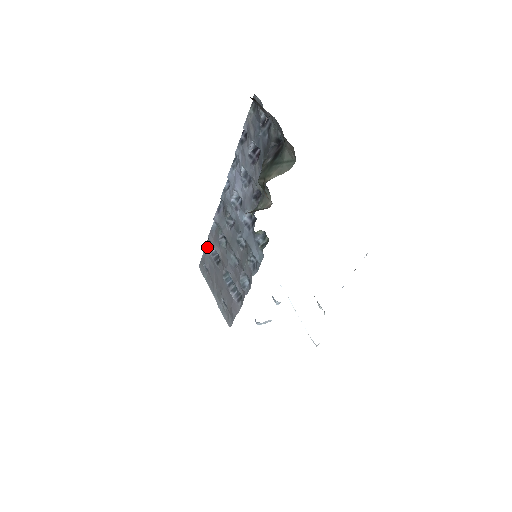
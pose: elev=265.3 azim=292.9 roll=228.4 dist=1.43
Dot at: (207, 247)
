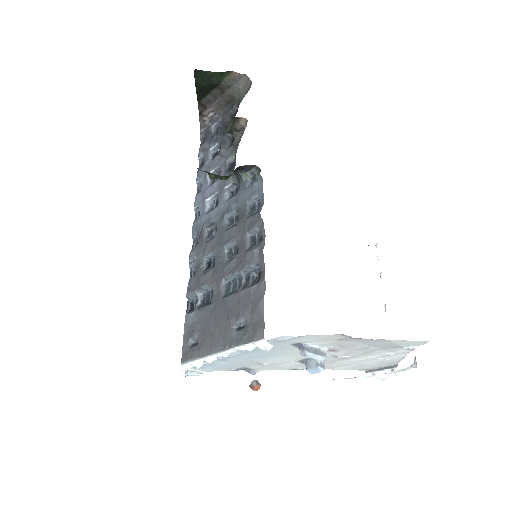
Dot at: (188, 313)
